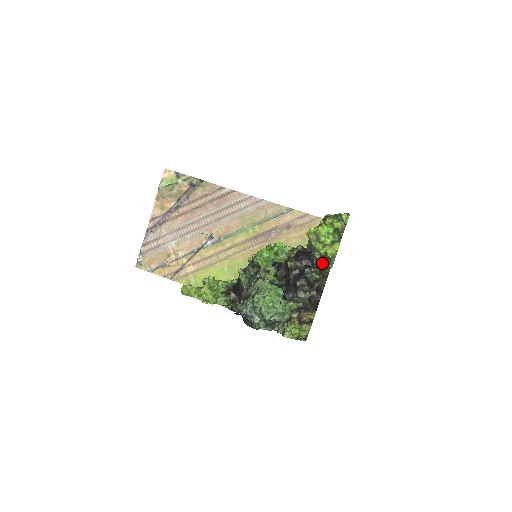
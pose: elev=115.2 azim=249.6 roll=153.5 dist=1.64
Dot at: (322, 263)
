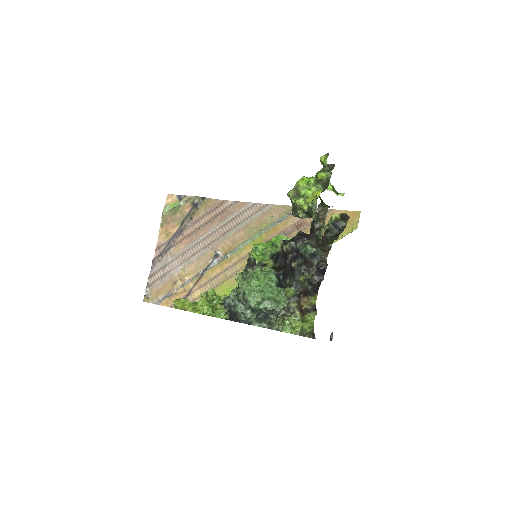
Dot at: (324, 241)
